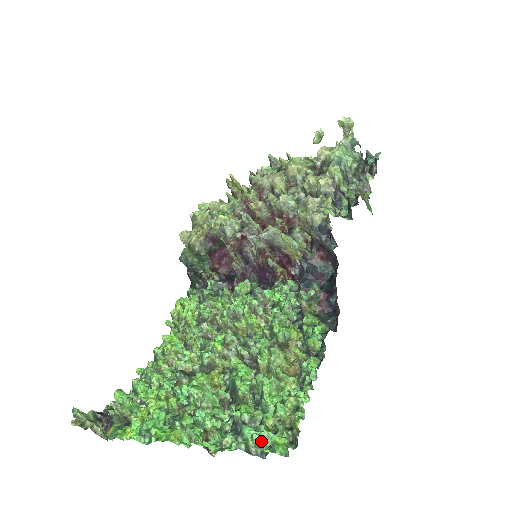
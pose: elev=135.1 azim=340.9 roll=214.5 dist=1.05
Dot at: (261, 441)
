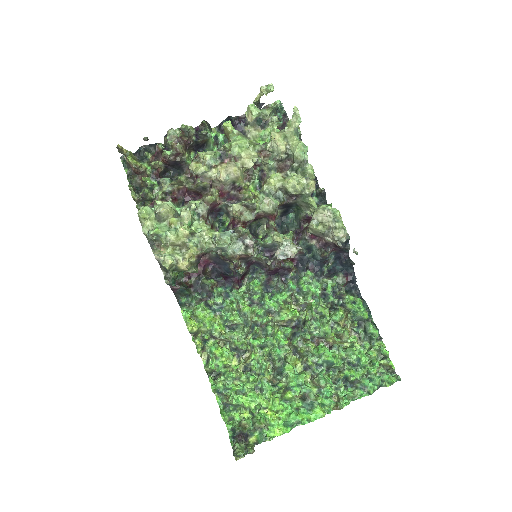
Dot at: (379, 383)
